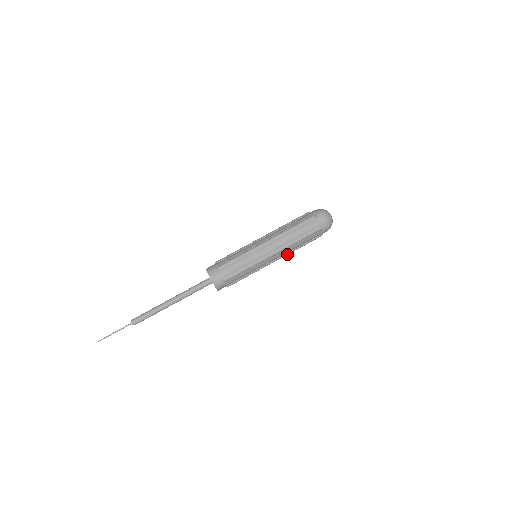
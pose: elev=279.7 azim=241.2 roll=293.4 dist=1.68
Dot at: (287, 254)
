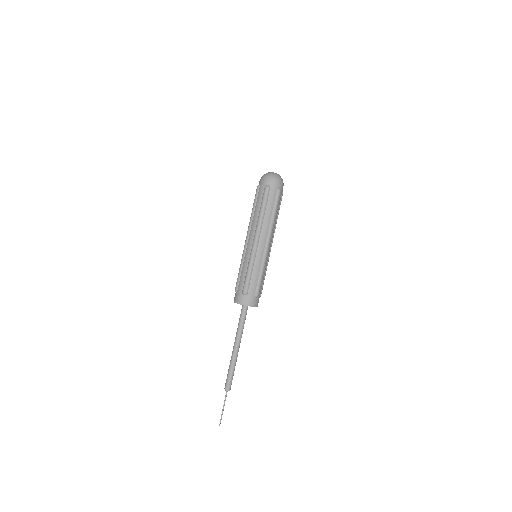
Dot at: (274, 232)
